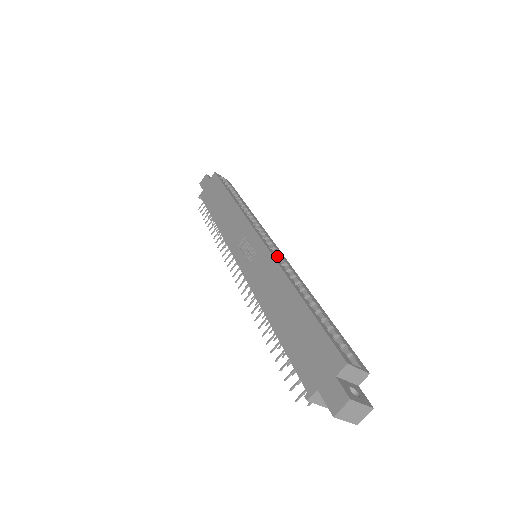
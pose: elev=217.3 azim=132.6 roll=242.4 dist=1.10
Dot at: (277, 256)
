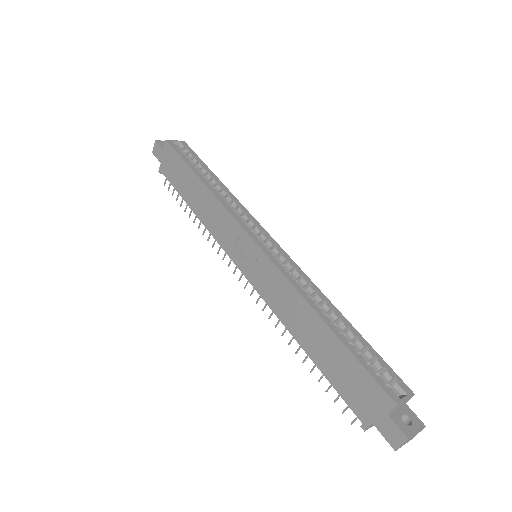
Dot at: (280, 259)
